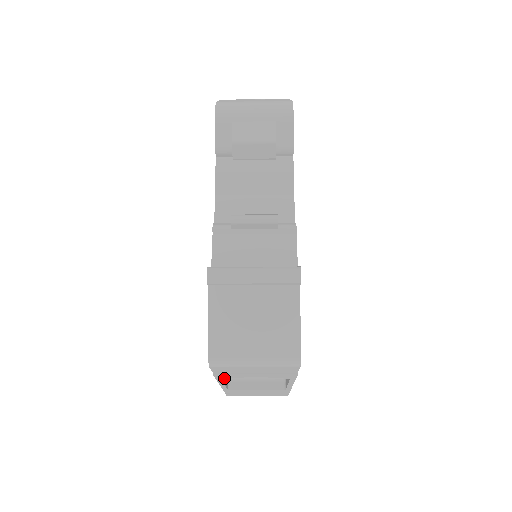
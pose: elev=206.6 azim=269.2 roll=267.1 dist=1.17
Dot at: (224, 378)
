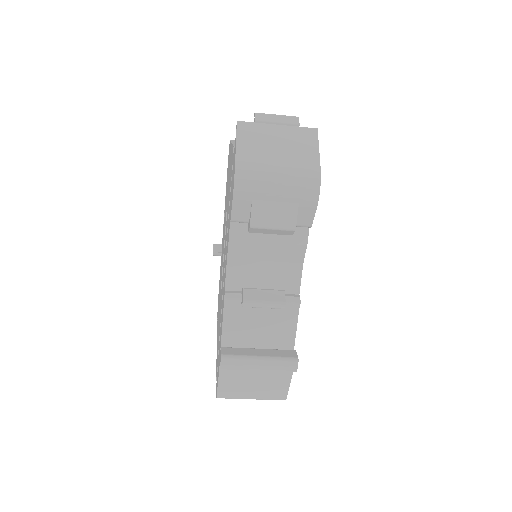
Dot at: occluded
